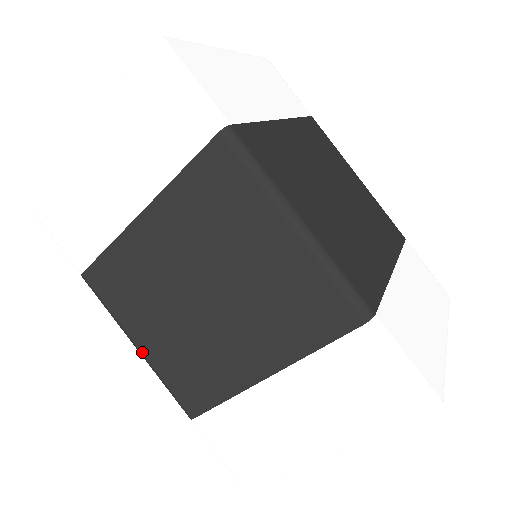
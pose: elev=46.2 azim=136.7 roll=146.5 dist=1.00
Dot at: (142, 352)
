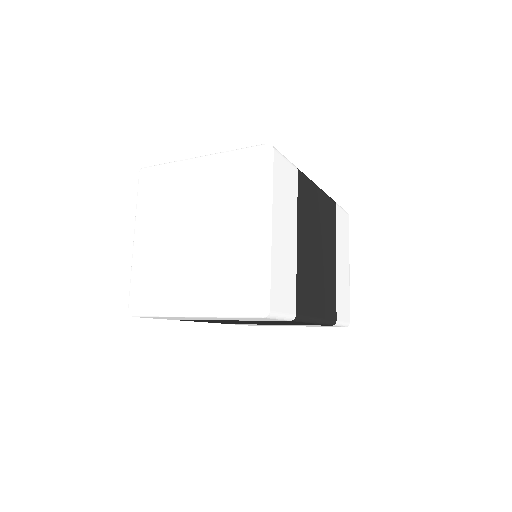
Dot at: occluded
